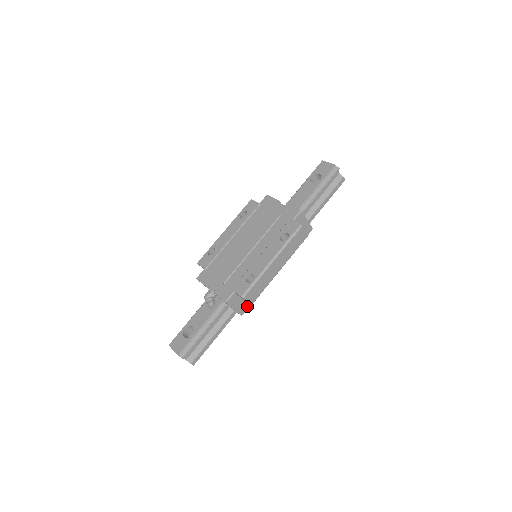
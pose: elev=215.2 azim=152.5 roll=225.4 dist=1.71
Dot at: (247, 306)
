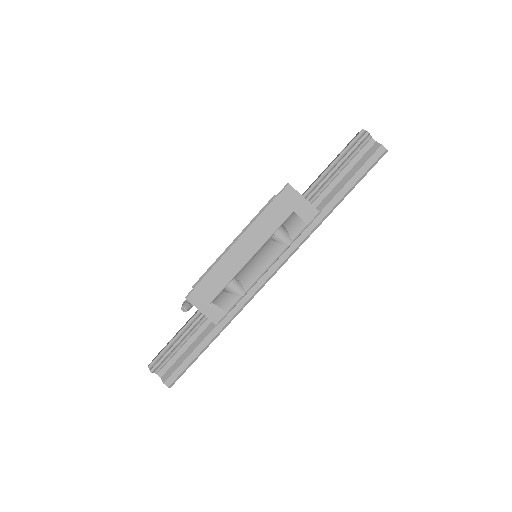
Dot at: (222, 312)
